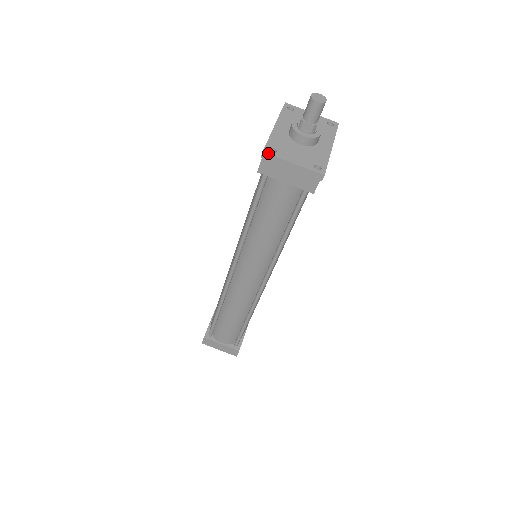
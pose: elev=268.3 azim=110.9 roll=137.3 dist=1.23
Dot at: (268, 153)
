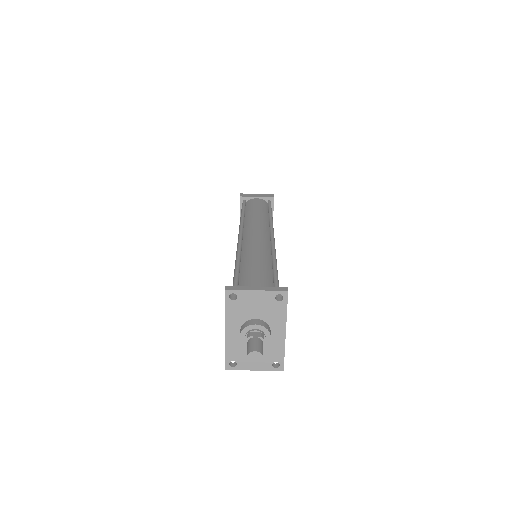
Dot at: occluded
